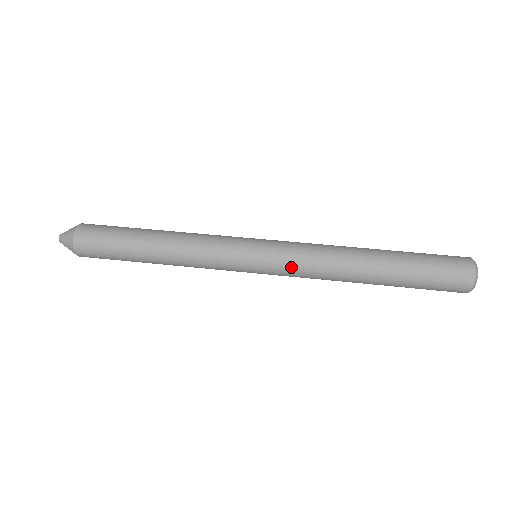
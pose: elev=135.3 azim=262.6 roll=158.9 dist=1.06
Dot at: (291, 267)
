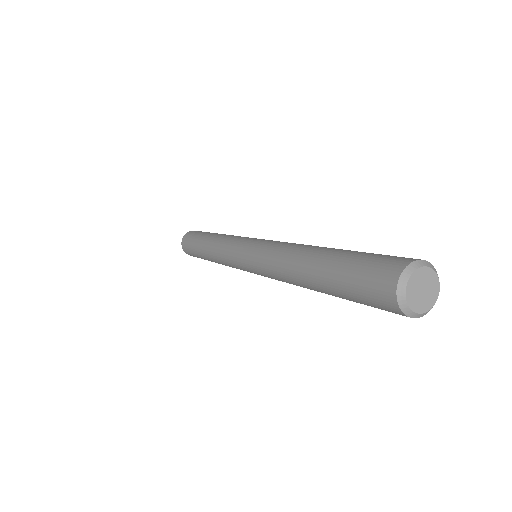
Dot at: (260, 250)
